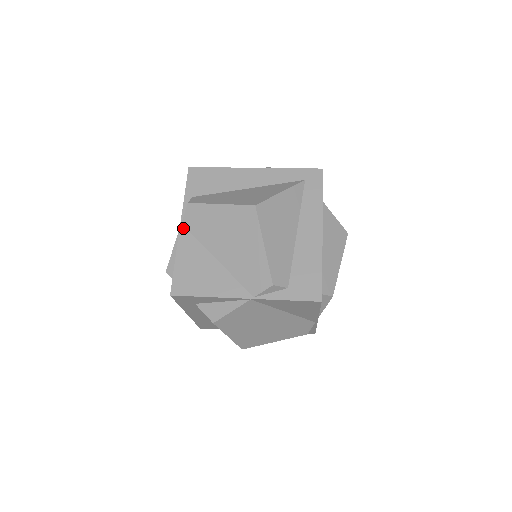
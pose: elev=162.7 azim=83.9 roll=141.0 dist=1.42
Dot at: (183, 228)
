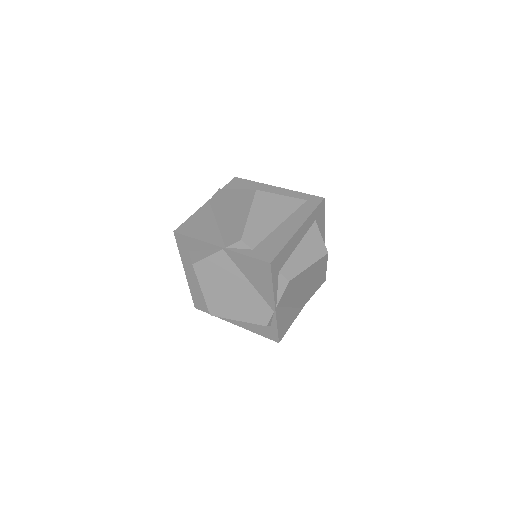
Dot at: (208, 203)
